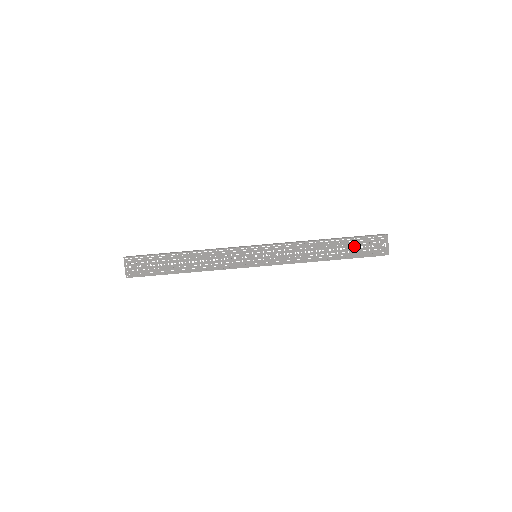
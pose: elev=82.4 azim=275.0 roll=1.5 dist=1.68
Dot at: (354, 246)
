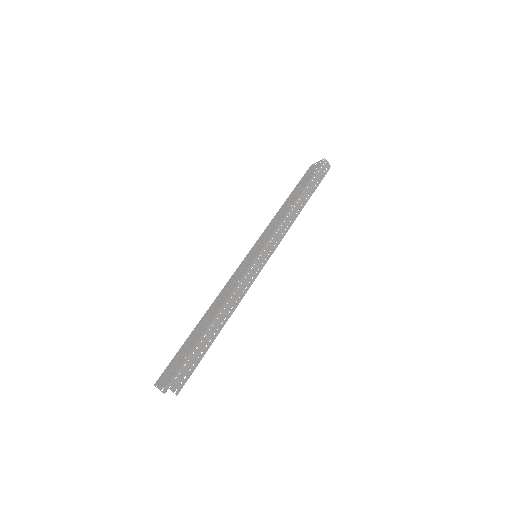
Dot at: (302, 183)
